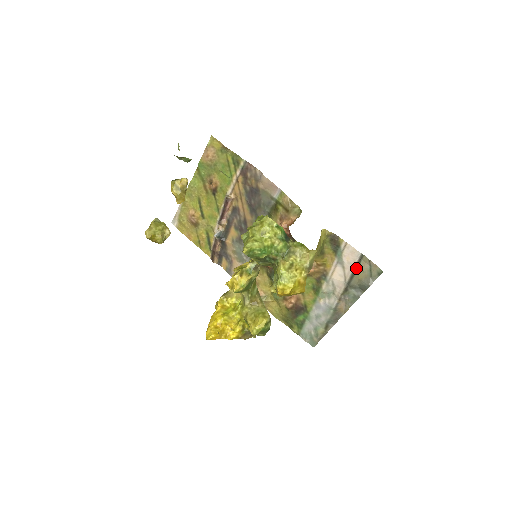
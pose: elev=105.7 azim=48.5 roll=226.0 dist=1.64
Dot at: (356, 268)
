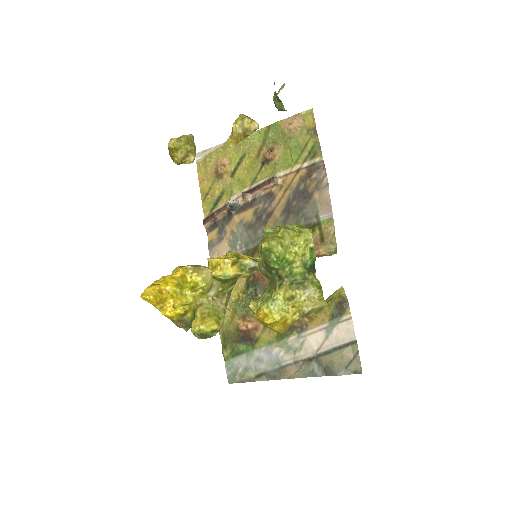
Dot at: (338, 348)
